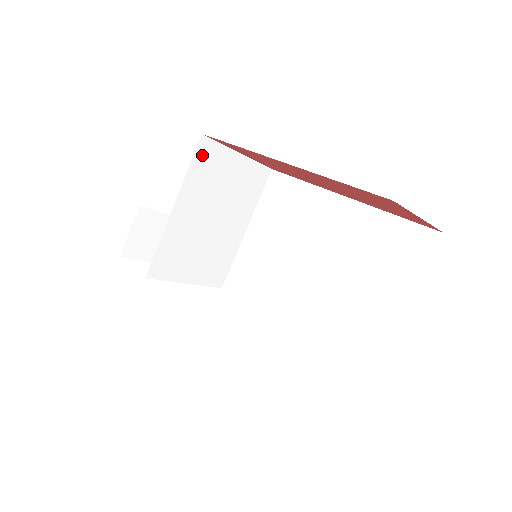
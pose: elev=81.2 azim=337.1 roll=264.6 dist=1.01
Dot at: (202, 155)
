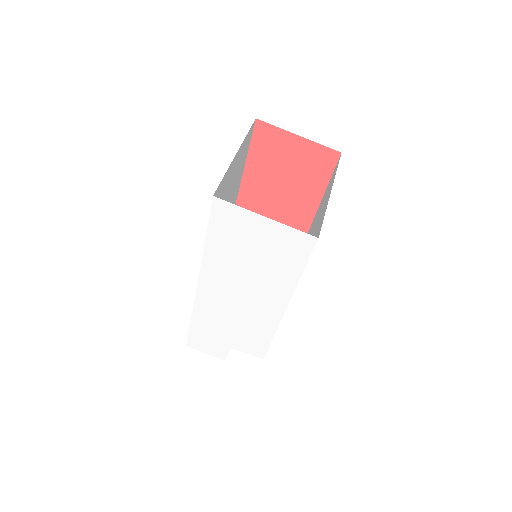
Dot at: occluded
